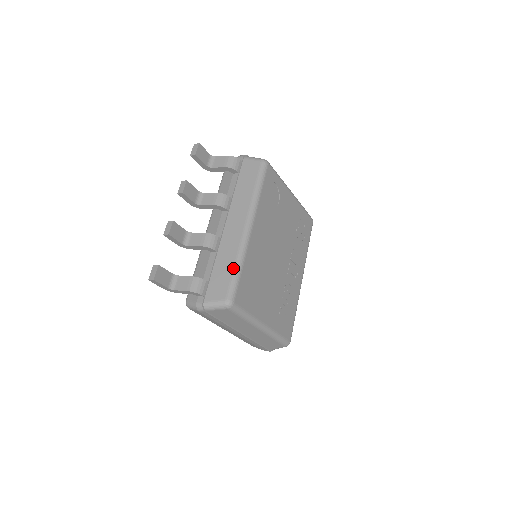
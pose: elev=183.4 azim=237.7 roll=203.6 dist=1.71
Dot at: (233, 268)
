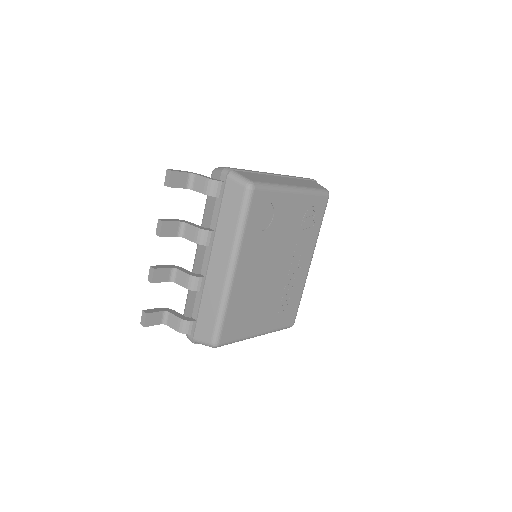
Dot at: (217, 314)
